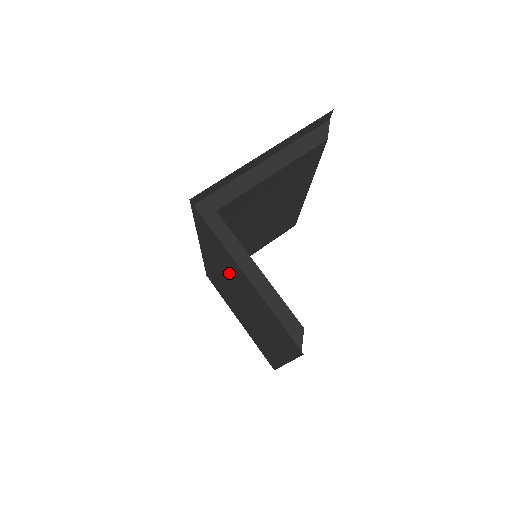
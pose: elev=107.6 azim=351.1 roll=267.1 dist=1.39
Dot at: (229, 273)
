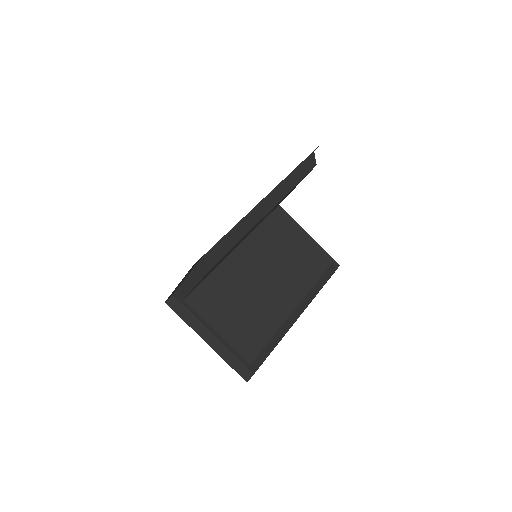
Dot at: occluded
